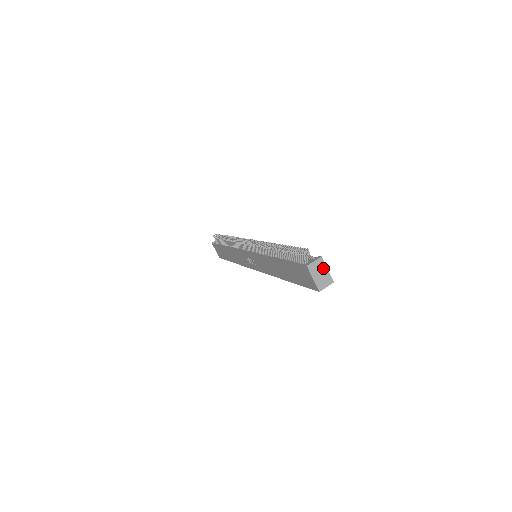
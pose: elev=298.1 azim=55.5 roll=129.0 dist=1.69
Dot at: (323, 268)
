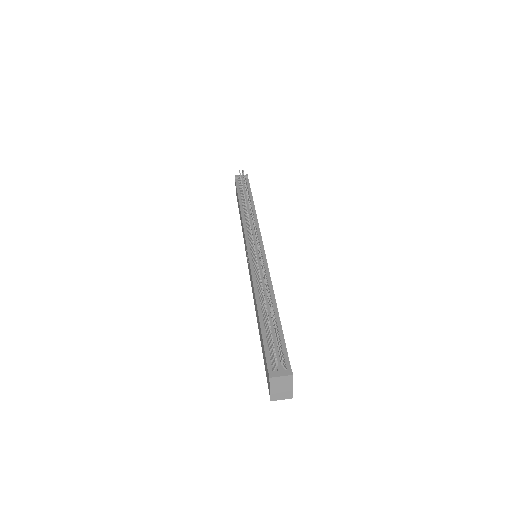
Dot at: (288, 384)
